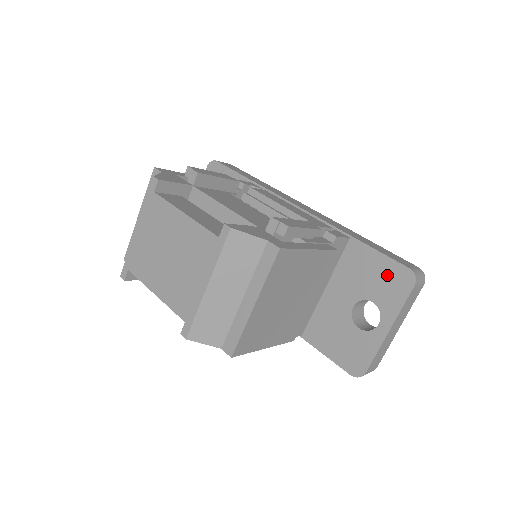
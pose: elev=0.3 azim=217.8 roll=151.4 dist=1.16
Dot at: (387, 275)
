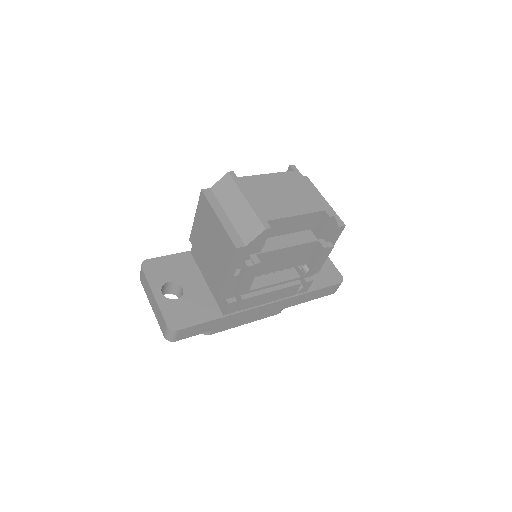
Dot at: occluded
